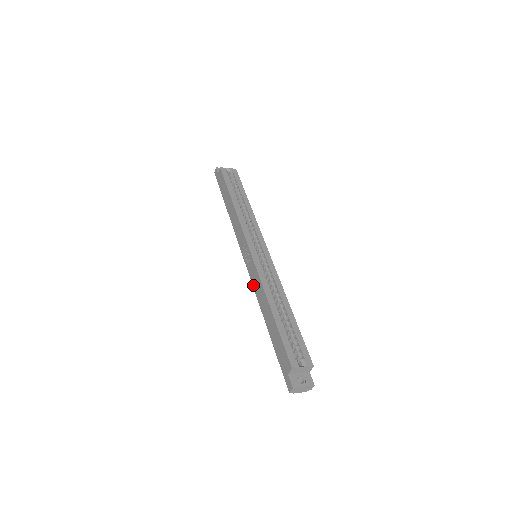
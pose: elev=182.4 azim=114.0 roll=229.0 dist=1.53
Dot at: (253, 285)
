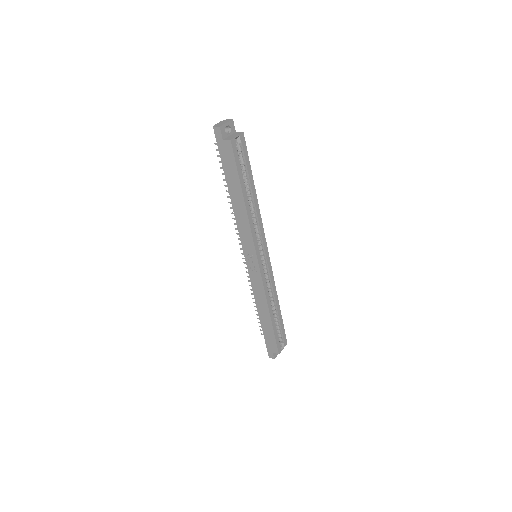
Dot at: (252, 286)
